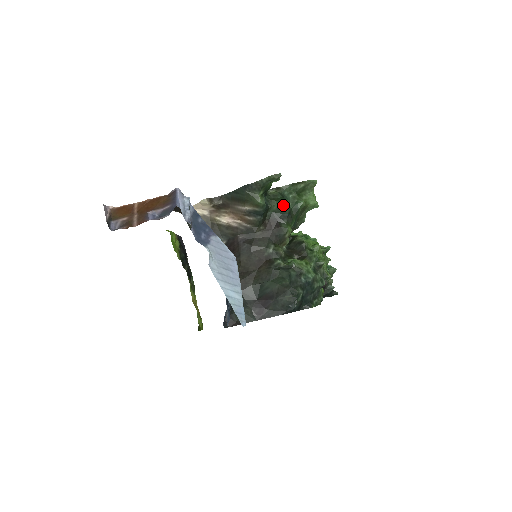
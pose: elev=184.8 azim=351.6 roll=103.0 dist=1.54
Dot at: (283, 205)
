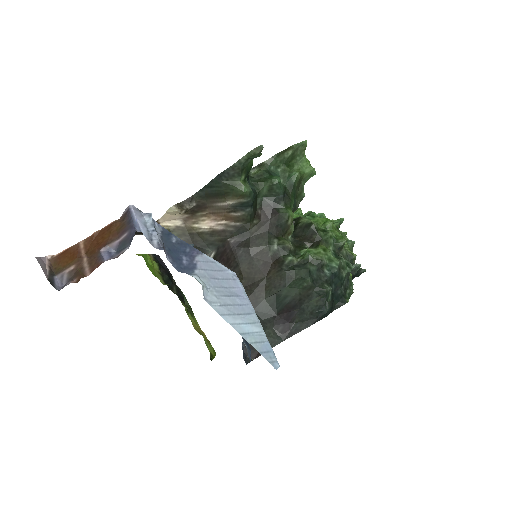
Dot at: (274, 185)
